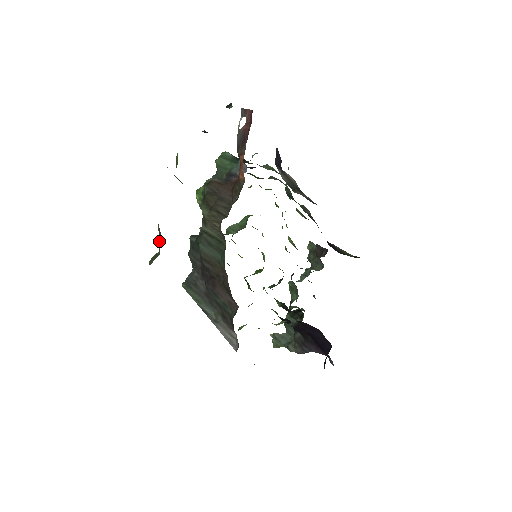
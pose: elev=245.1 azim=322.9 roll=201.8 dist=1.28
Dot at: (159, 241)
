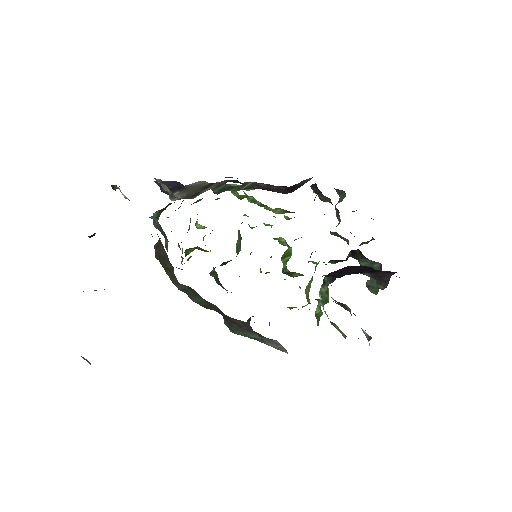
Dot at: occluded
